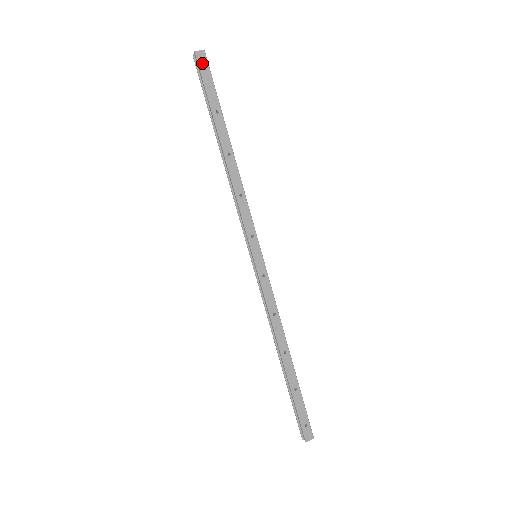
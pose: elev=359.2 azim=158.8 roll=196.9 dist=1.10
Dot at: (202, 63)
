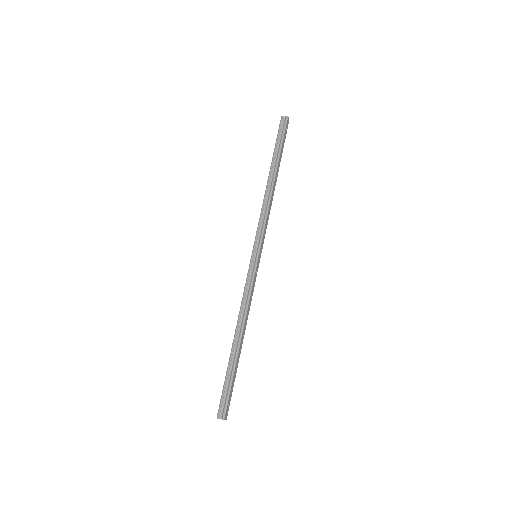
Dot at: (287, 125)
